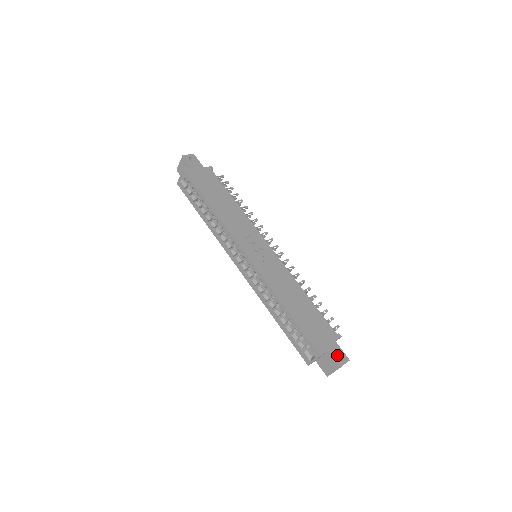
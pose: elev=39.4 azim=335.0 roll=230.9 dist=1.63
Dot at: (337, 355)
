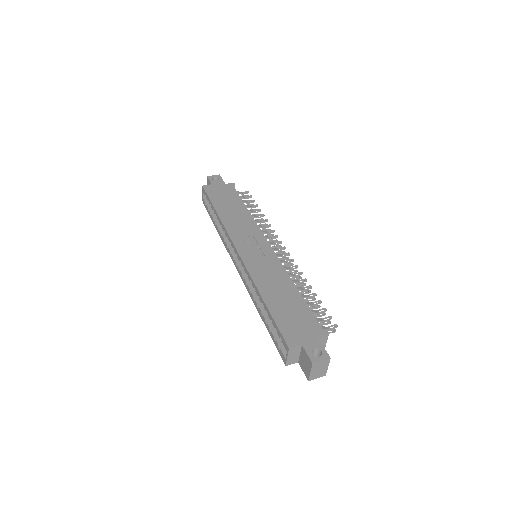
Dot at: (318, 353)
